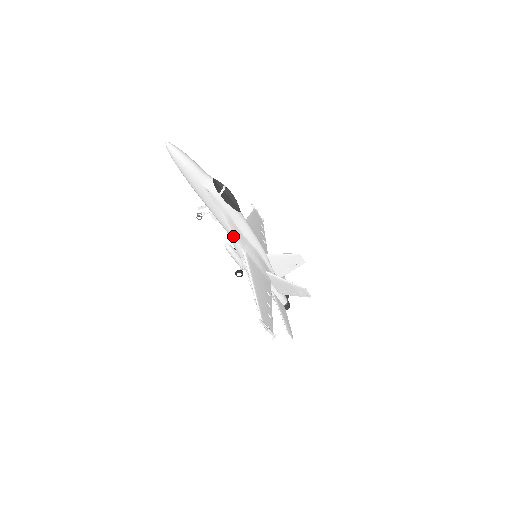
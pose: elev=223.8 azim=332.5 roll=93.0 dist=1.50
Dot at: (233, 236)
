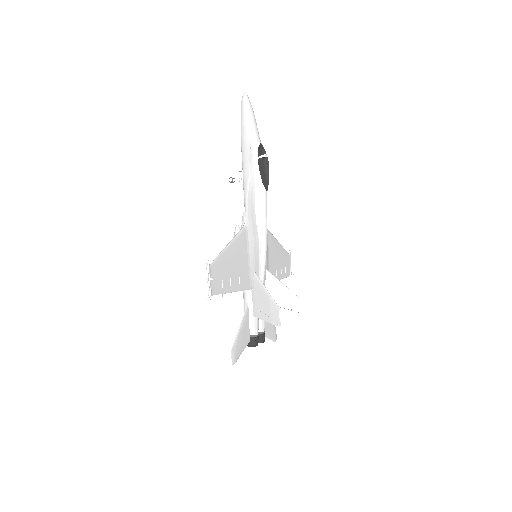
Dot at: occluded
